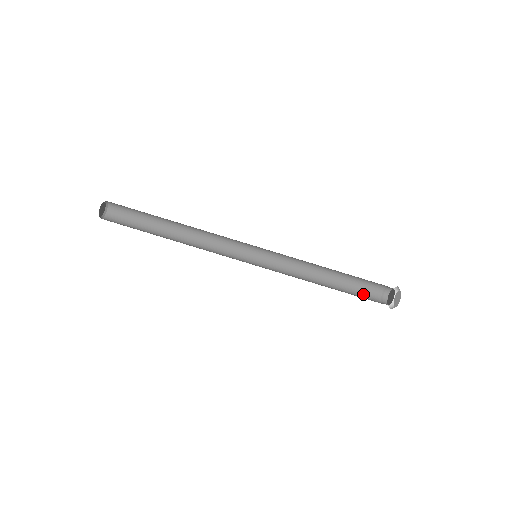
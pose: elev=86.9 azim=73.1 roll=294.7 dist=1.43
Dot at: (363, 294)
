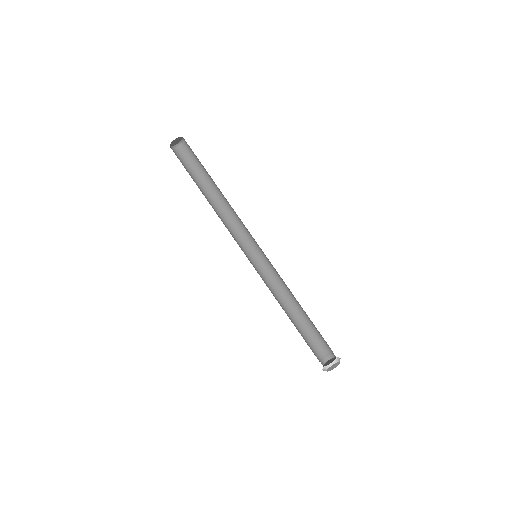
Dot at: (310, 346)
